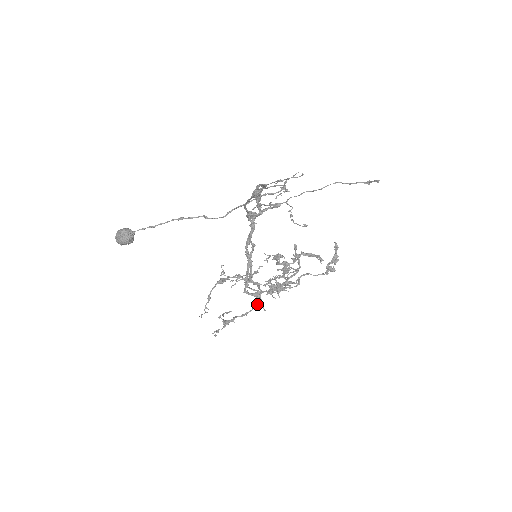
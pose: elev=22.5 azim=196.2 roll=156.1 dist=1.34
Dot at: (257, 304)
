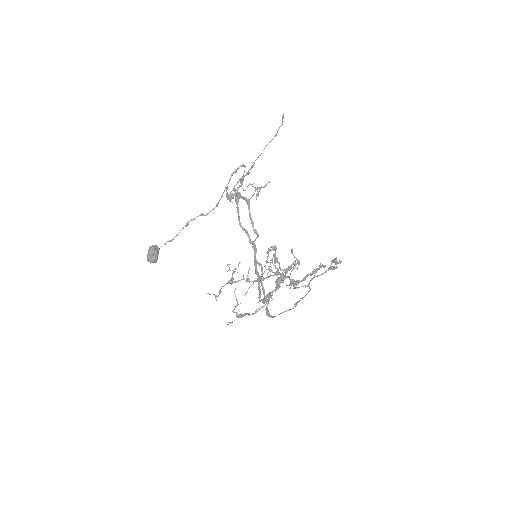
Dot at: (268, 300)
